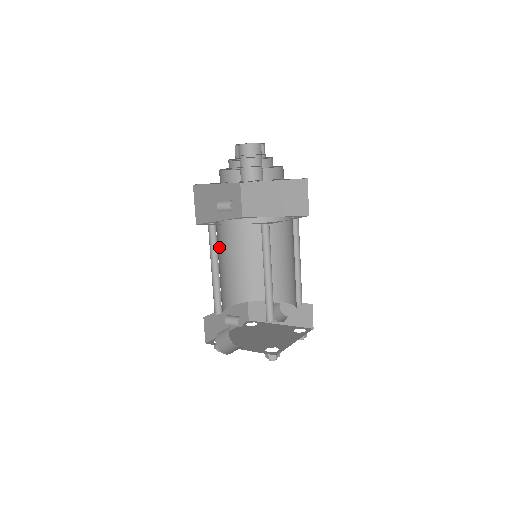
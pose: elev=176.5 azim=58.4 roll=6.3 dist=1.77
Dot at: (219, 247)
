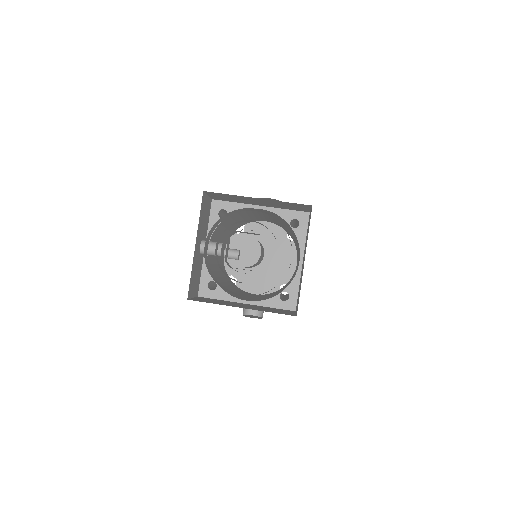
Dot at: (213, 264)
